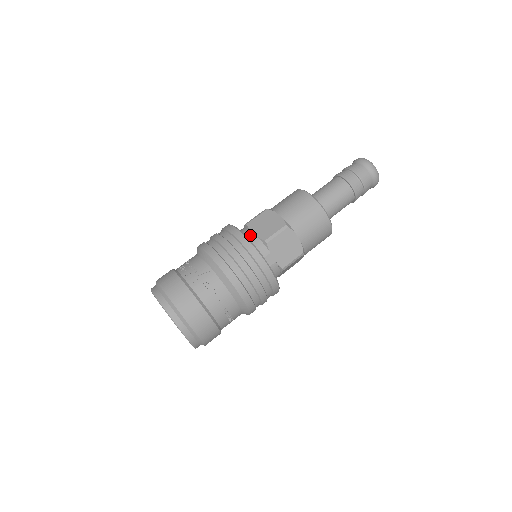
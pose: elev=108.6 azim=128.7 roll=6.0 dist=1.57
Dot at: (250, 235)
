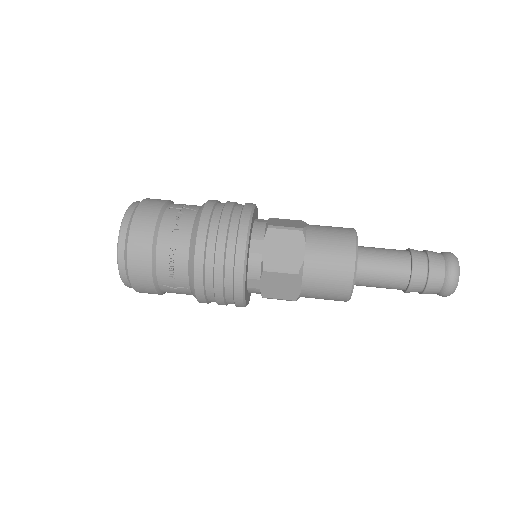
Dot at: (263, 220)
